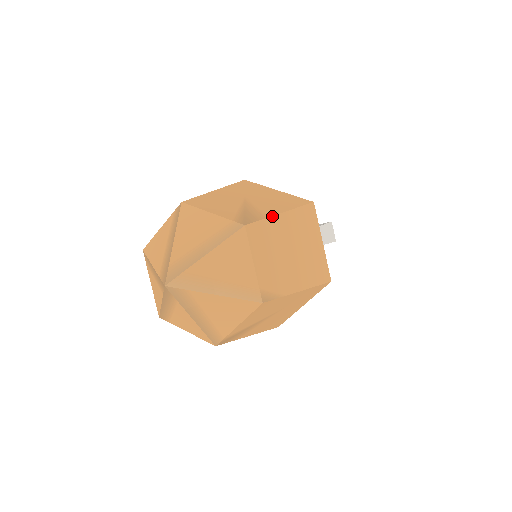
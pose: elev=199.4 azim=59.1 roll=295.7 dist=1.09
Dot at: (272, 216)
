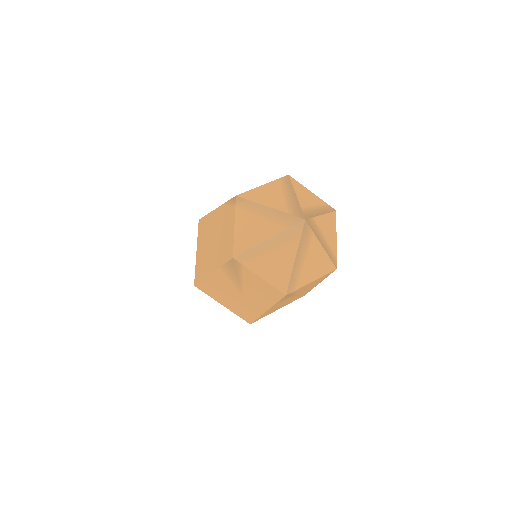
Dot at: occluded
